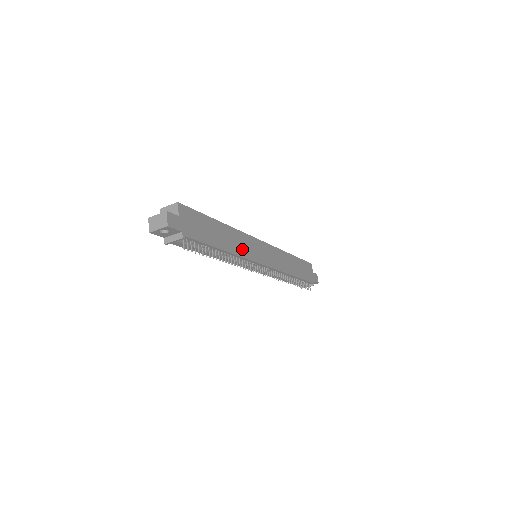
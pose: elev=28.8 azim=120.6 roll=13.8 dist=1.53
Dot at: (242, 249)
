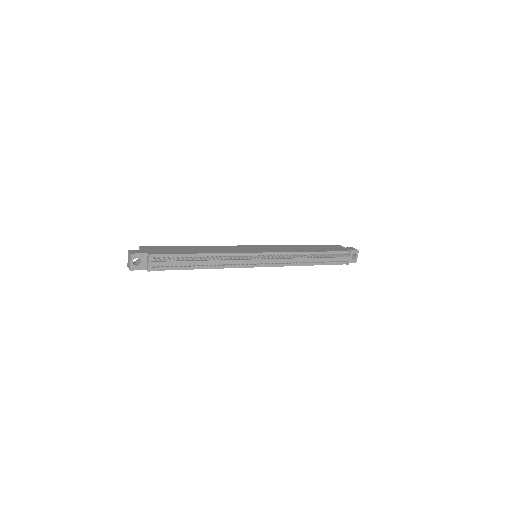
Dot at: (226, 251)
